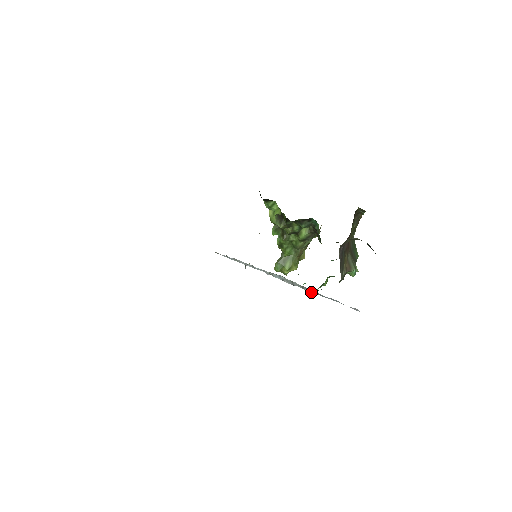
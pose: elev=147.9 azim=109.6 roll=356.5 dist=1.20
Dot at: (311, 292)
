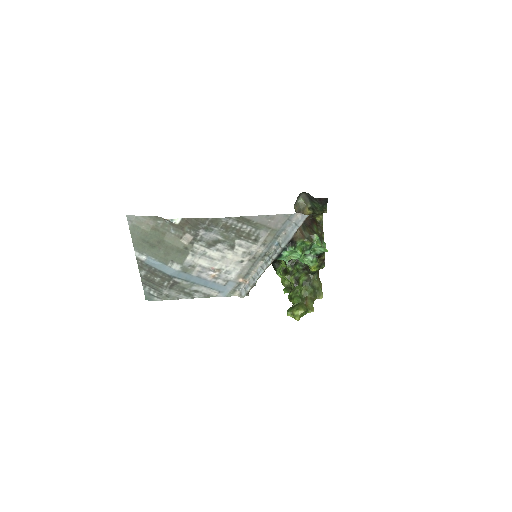
Dot at: (287, 249)
